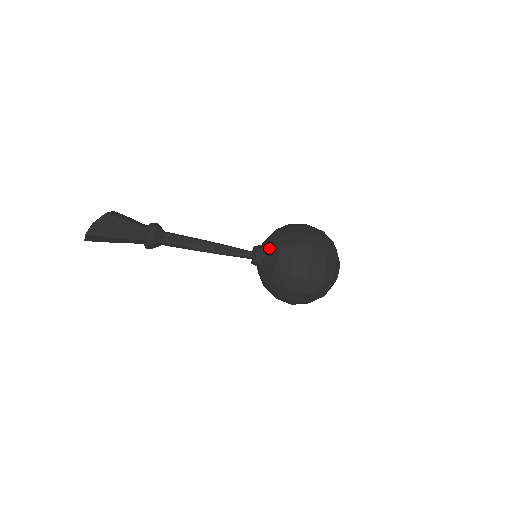
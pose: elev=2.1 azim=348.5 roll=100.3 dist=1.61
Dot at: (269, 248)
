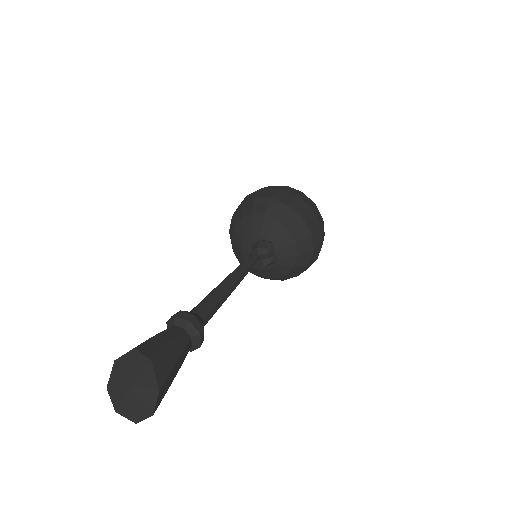
Dot at: (276, 239)
